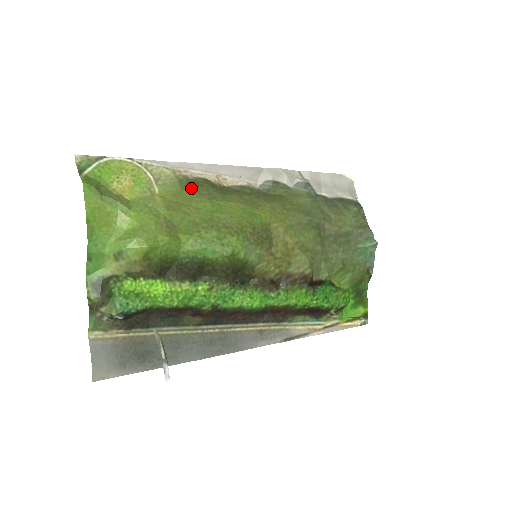
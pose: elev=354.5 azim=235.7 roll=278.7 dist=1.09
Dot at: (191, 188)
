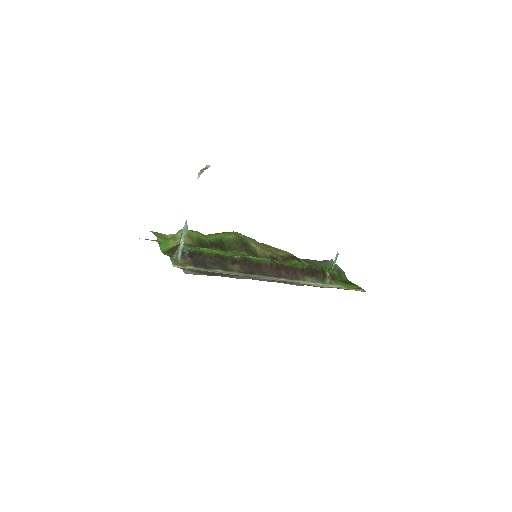
Dot at: occluded
